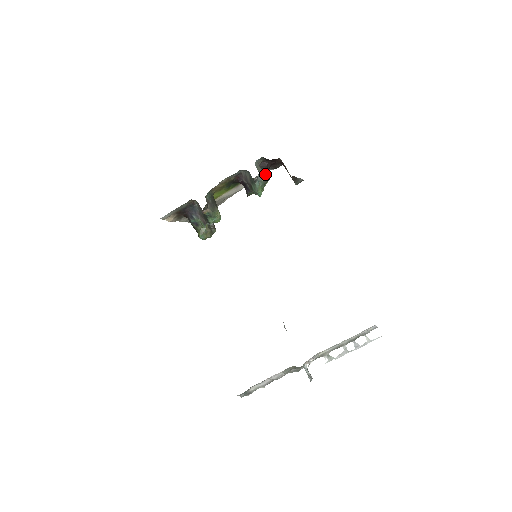
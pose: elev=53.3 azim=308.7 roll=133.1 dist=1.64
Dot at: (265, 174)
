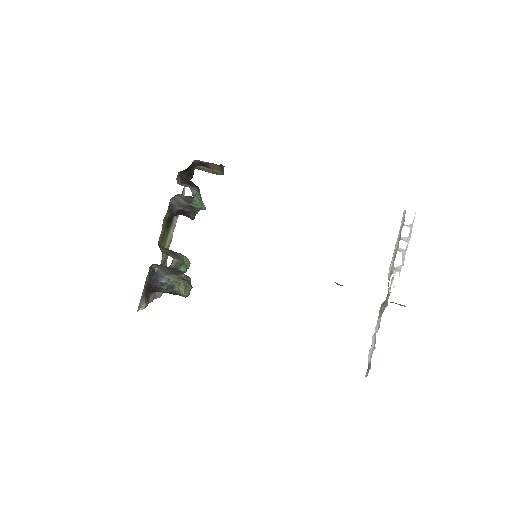
Dot at: (193, 186)
